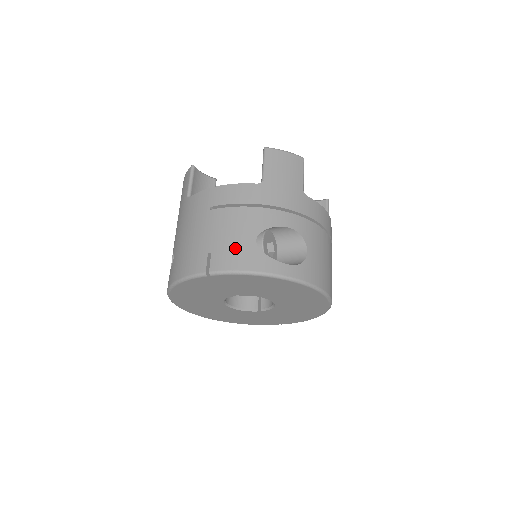
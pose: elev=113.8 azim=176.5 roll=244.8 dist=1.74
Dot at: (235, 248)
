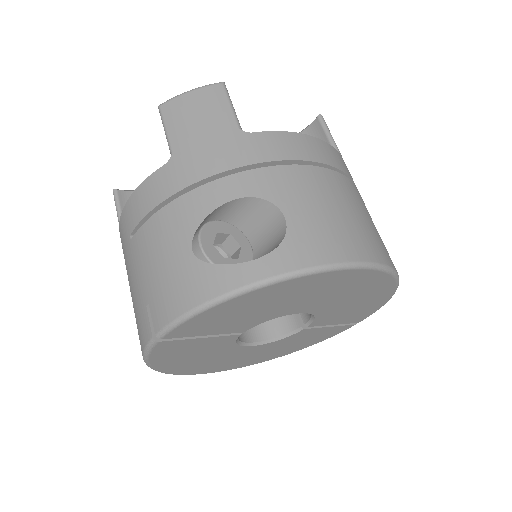
Dot at: (169, 280)
